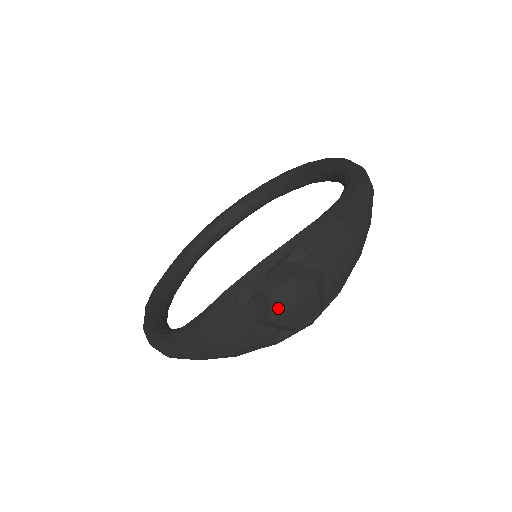
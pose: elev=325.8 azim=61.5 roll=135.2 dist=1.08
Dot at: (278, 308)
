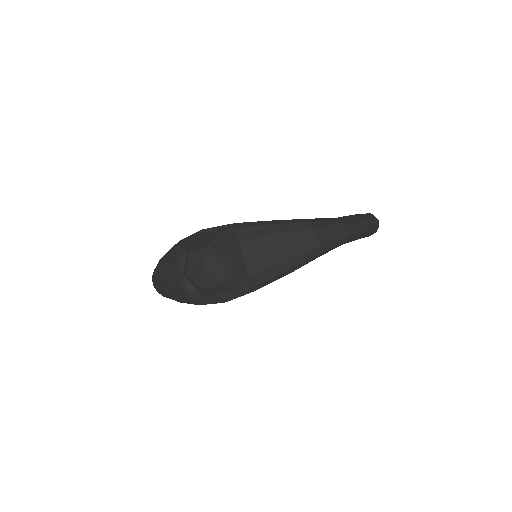
Dot at: (191, 264)
